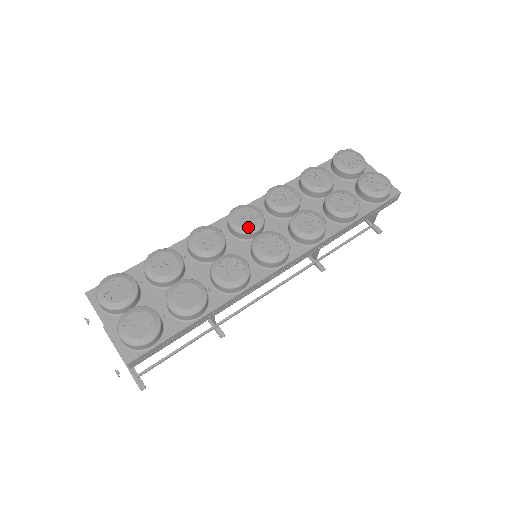
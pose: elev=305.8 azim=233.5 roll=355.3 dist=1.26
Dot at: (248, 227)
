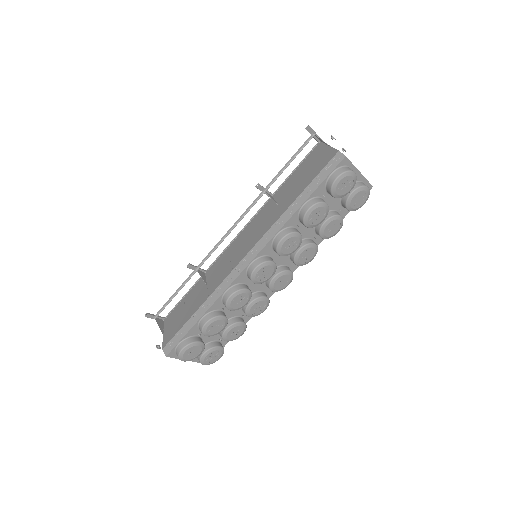
Dot at: (267, 279)
